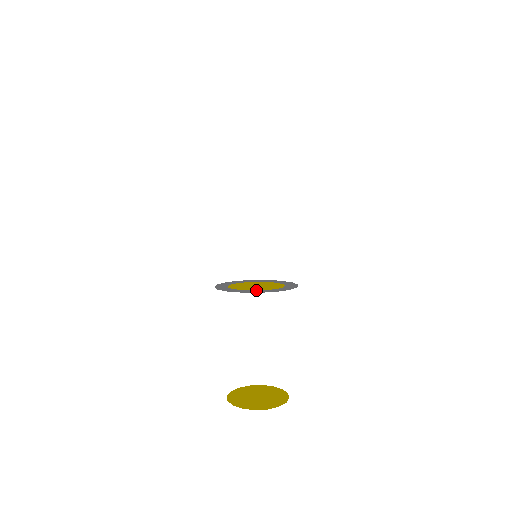
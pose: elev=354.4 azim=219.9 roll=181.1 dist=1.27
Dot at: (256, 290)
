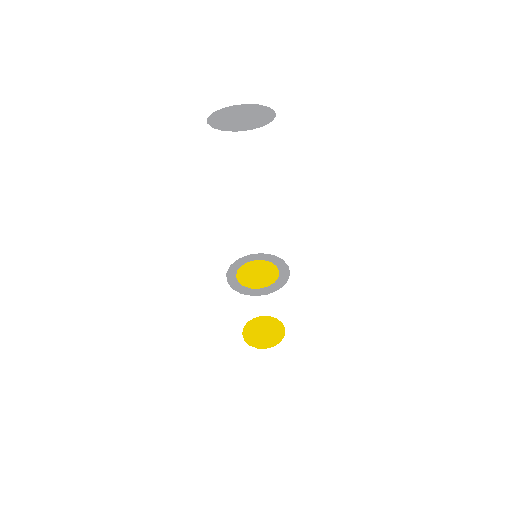
Dot at: (245, 286)
